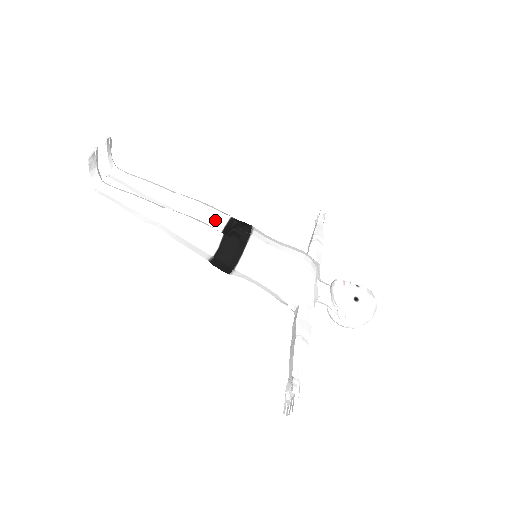
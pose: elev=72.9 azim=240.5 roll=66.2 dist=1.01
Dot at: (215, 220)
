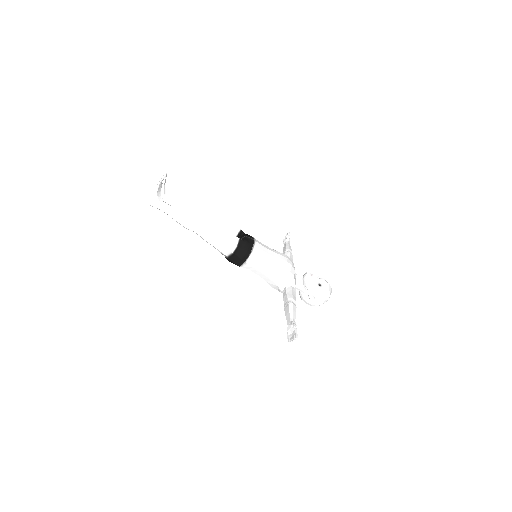
Dot at: (231, 231)
